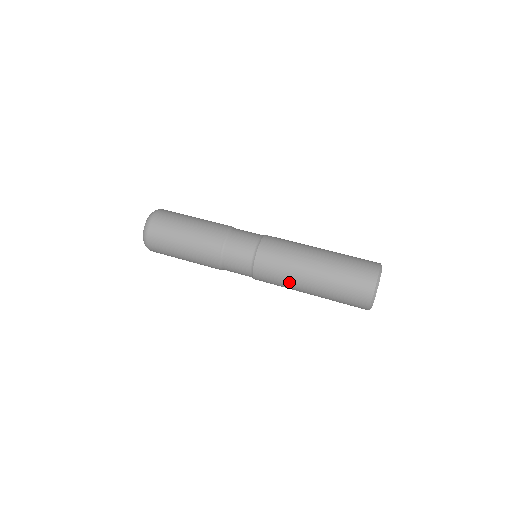
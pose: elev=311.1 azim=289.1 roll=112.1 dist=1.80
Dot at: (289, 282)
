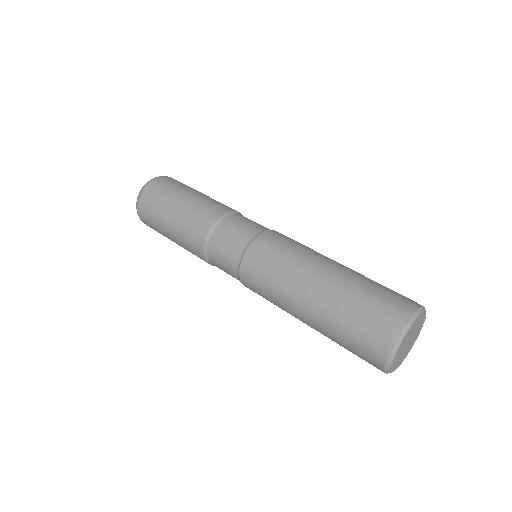
Dot at: (289, 273)
